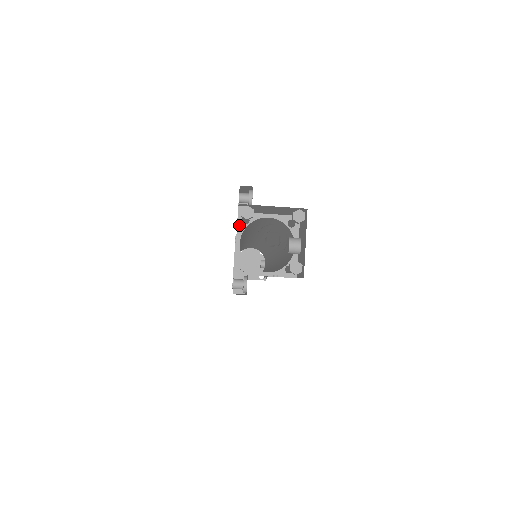
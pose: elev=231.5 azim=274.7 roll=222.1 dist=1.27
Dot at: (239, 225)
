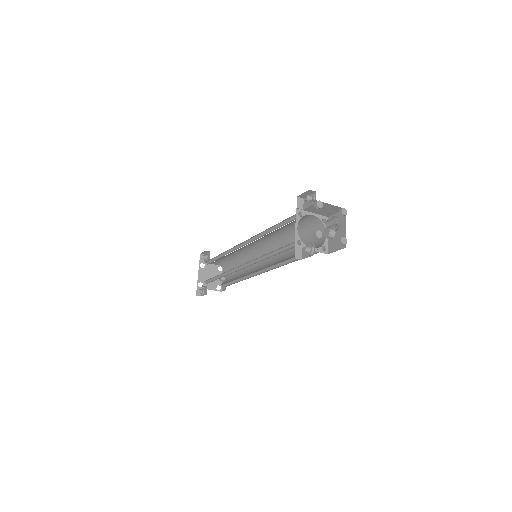
Dot at: (297, 216)
